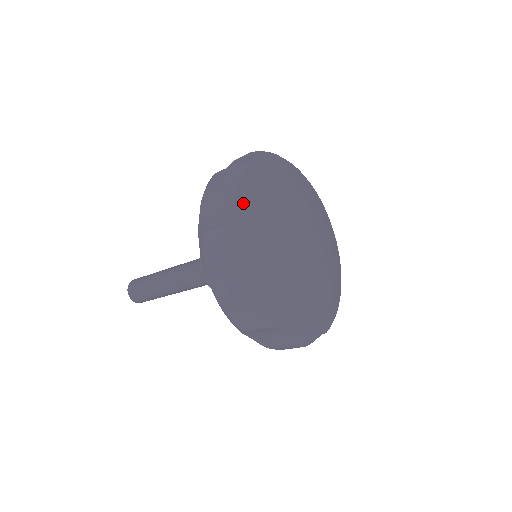
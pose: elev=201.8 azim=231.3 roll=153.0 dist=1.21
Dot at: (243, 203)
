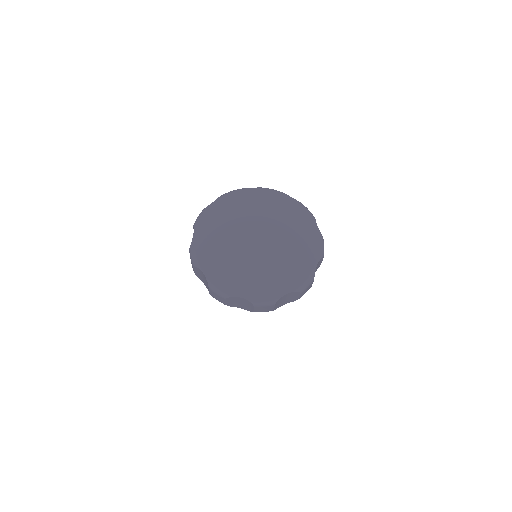
Dot at: (220, 202)
